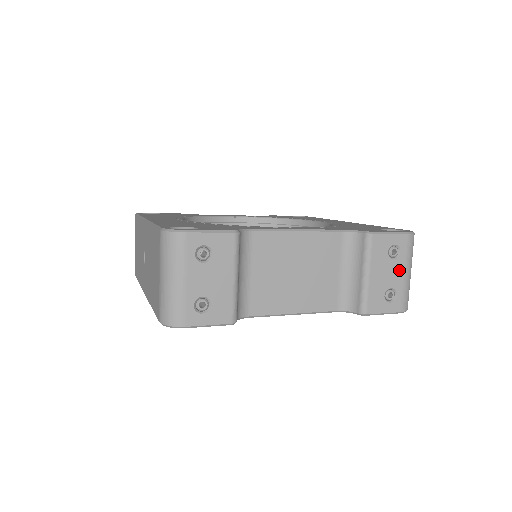
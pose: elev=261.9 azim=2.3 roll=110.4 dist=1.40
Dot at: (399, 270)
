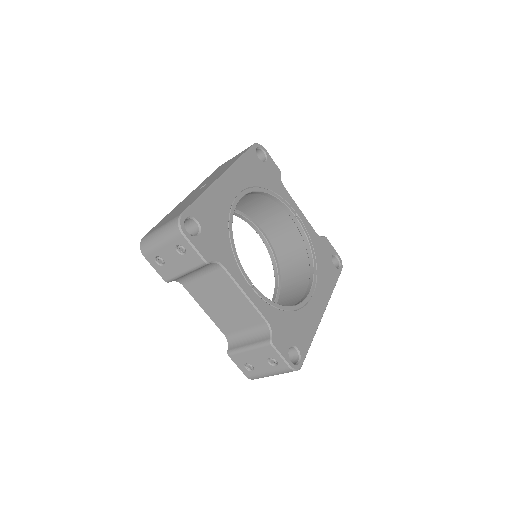
Dot at: (266, 368)
